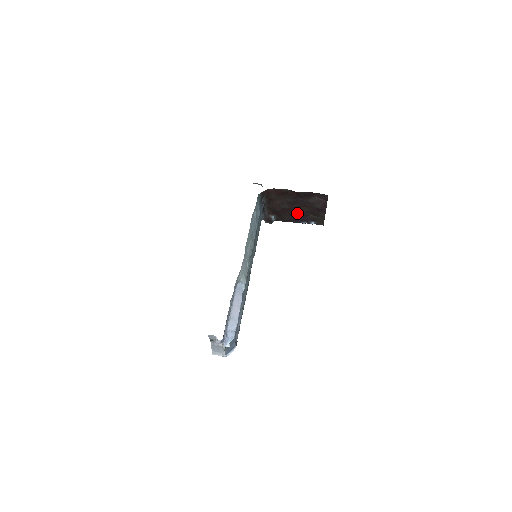
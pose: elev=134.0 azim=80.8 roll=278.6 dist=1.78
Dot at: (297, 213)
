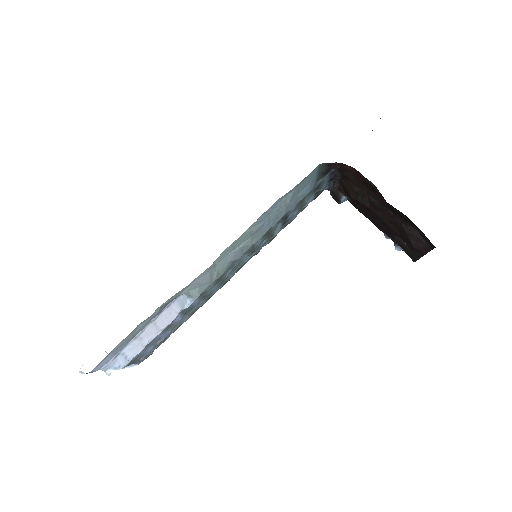
Dot at: (380, 221)
